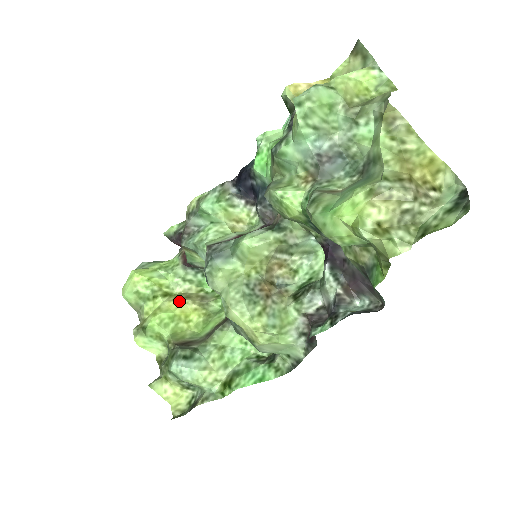
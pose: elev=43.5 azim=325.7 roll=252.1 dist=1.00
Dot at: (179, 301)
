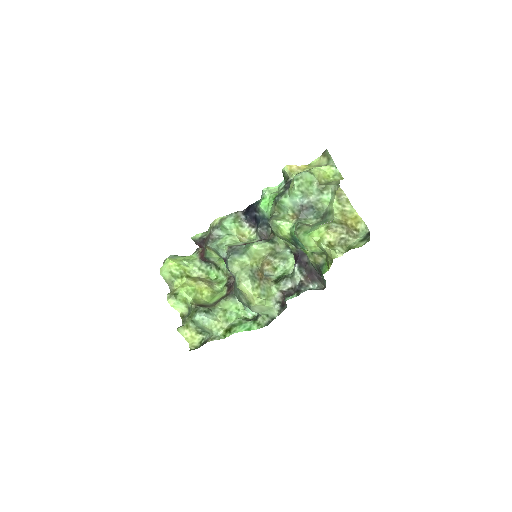
Dot at: (197, 281)
